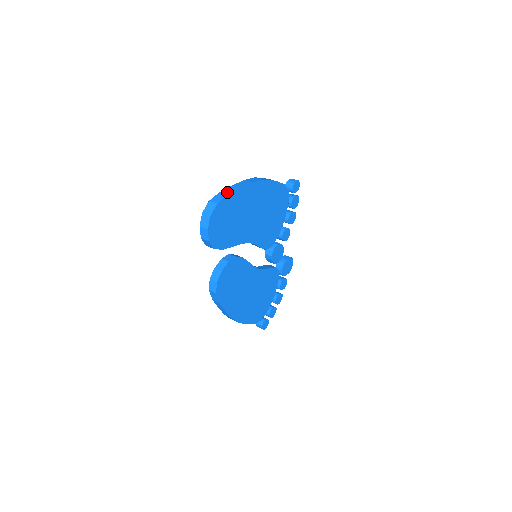
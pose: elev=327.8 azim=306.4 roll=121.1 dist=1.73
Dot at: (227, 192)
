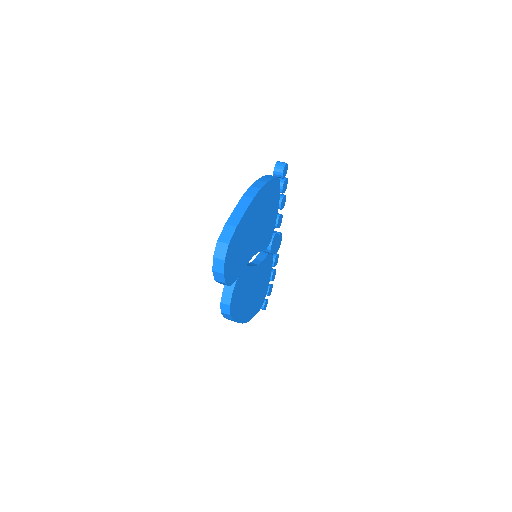
Dot at: (233, 223)
